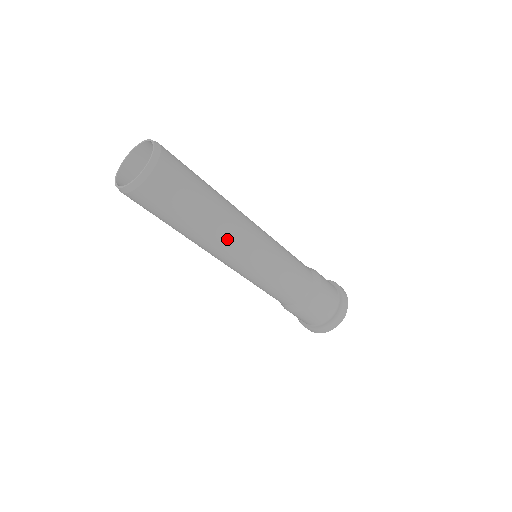
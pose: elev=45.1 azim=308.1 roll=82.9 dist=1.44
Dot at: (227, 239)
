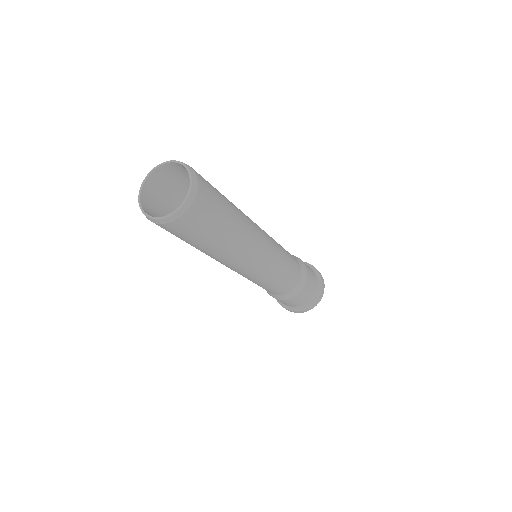
Dot at: (253, 228)
